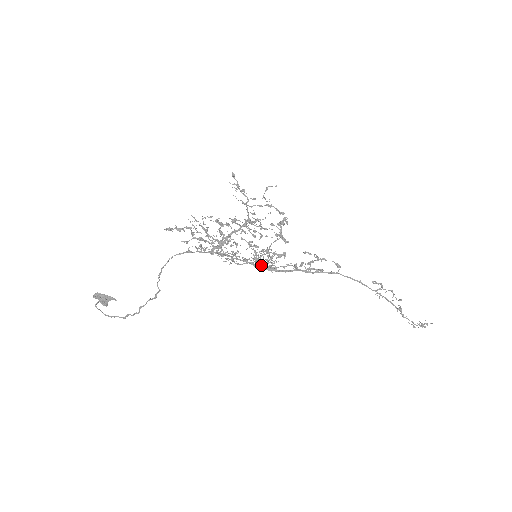
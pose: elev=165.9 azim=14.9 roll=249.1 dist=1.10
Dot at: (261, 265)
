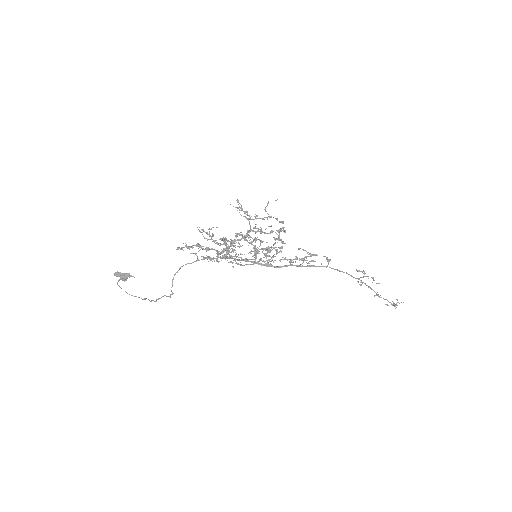
Dot at: occluded
